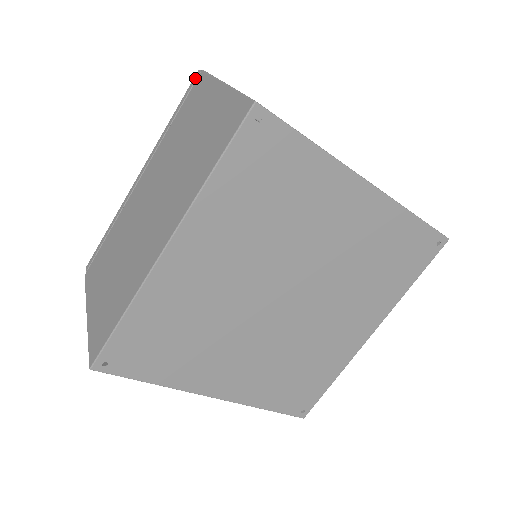
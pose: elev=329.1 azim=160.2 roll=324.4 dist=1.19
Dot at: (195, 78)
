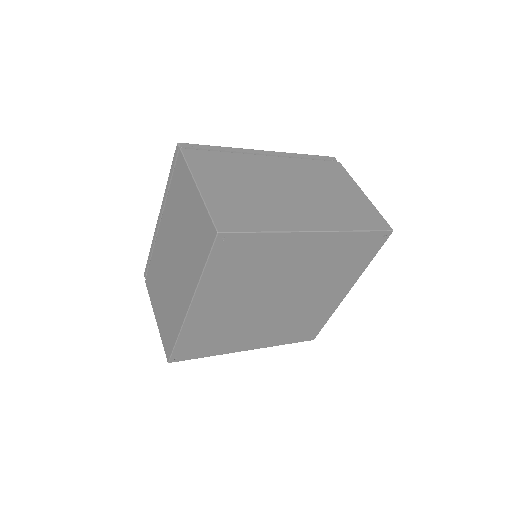
Dot at: (176, 151)
